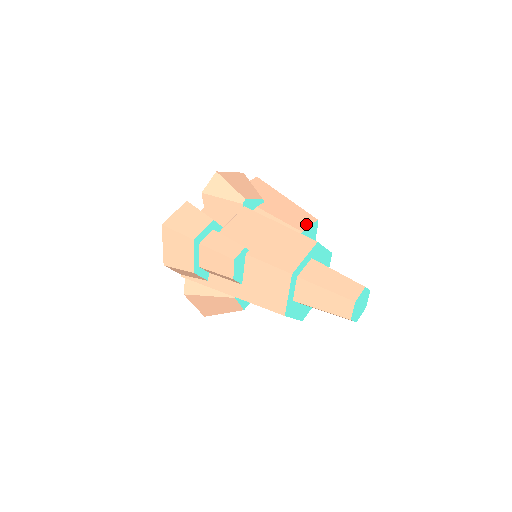
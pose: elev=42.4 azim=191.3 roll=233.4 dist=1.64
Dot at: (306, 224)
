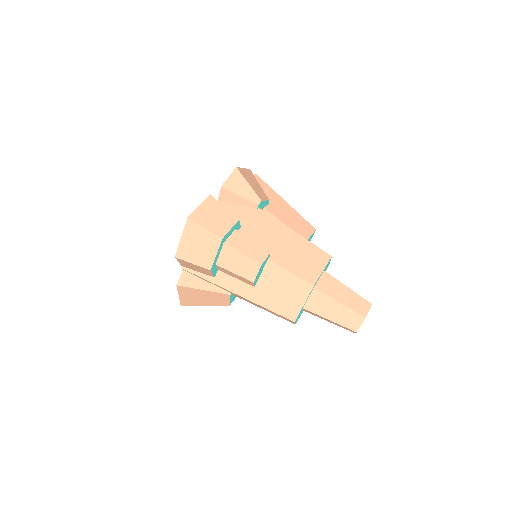
Dot at: (308, 233)
